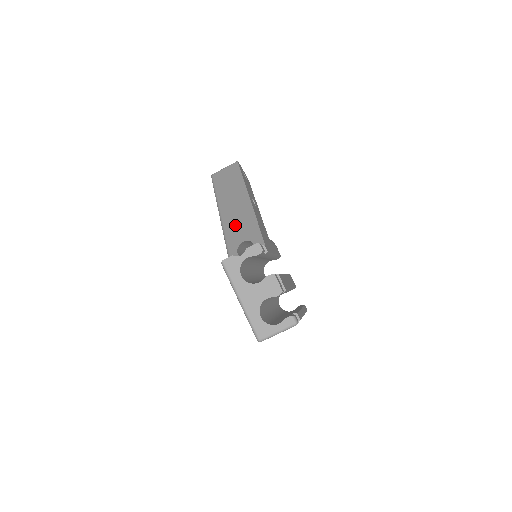
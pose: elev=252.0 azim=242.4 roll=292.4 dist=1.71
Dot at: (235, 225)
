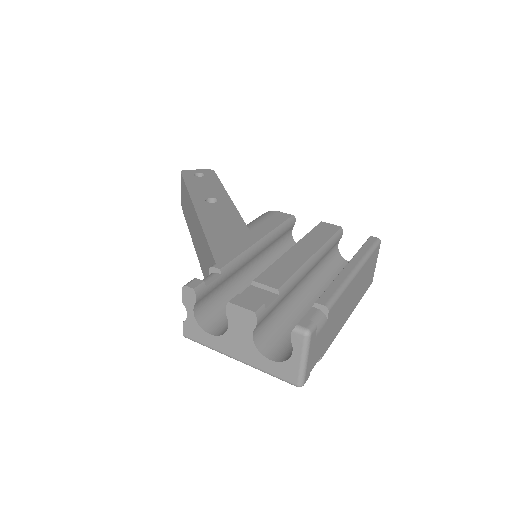
Dot at: (201, 255)
